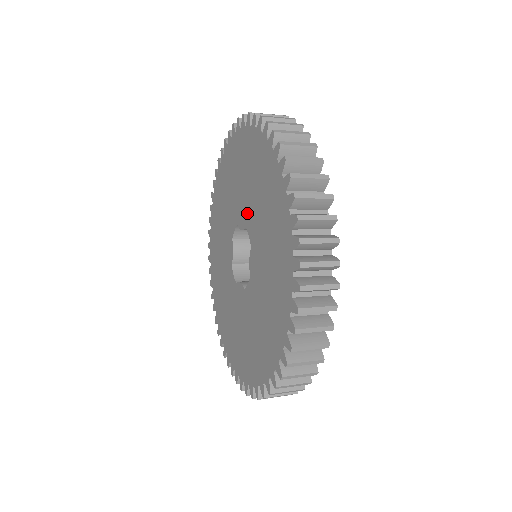
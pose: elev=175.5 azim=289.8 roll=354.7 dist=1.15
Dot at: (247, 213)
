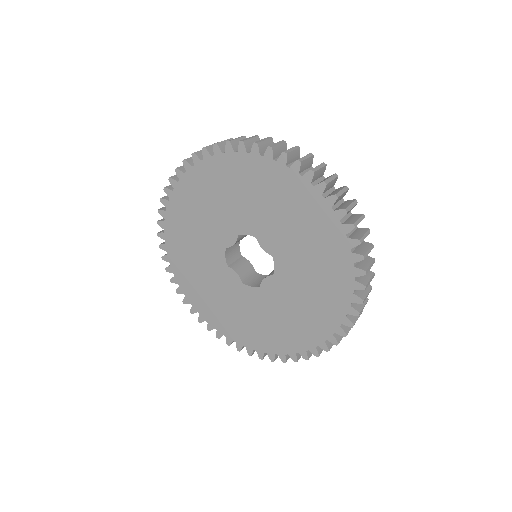
Dot at: (282, 252)
